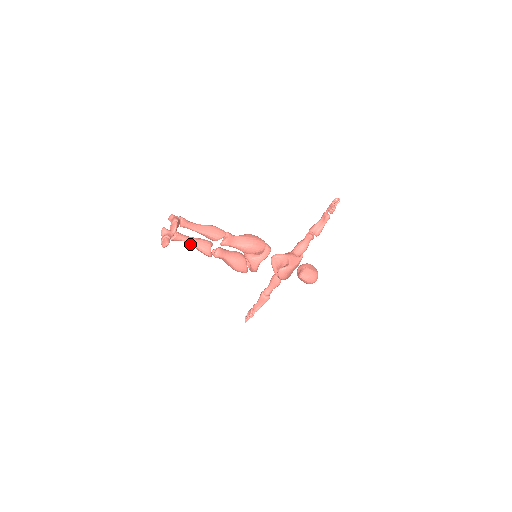
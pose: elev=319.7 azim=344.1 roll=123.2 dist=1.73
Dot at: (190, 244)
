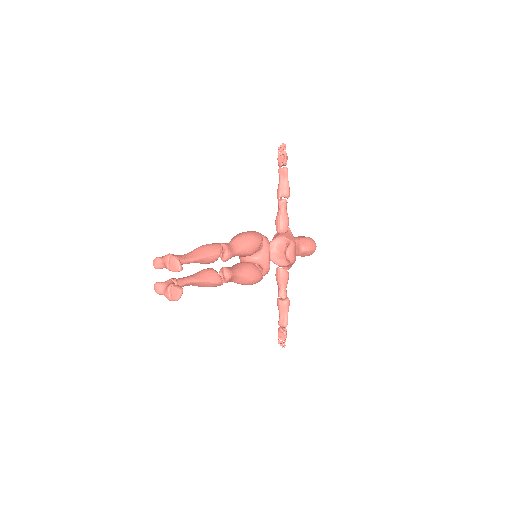
Dot at: (194, 284)
